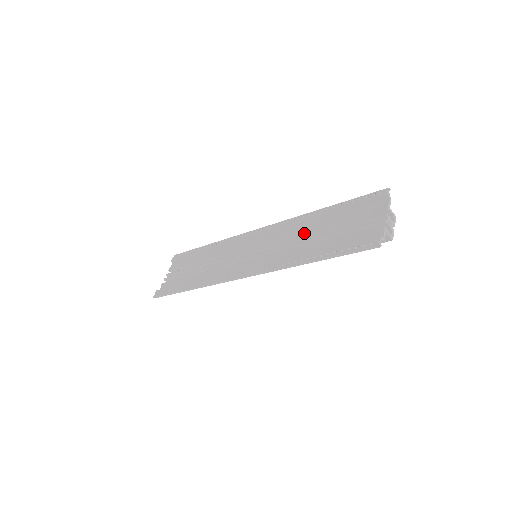
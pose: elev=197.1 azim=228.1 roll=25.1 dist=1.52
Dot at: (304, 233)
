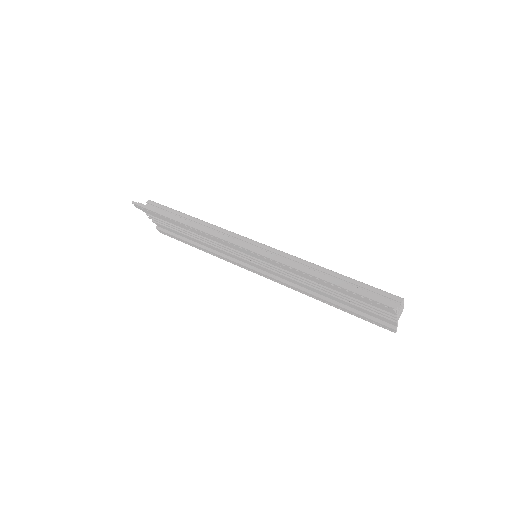
Dot at: (306, 277)
